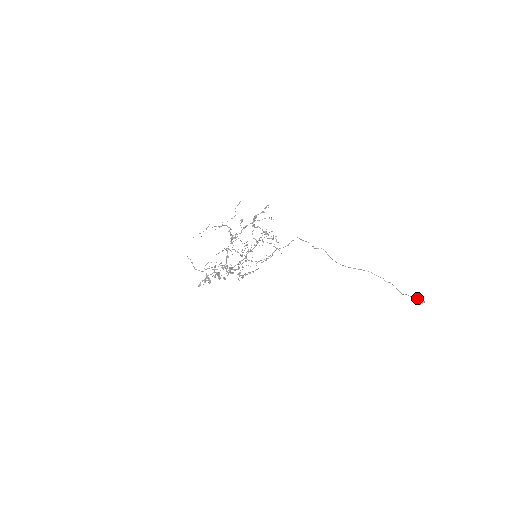
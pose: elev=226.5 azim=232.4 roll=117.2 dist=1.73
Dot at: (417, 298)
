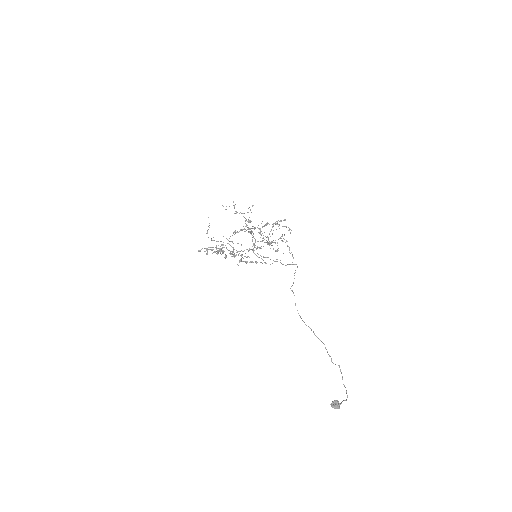
Dot at: (334, 400)
